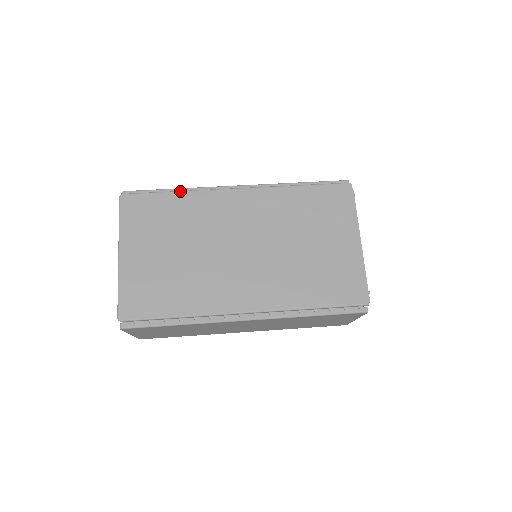
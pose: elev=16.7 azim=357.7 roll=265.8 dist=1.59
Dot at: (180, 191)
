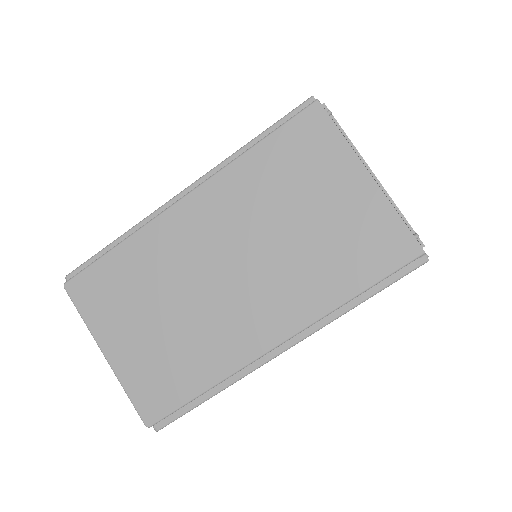
Dot at: (122, 241)
